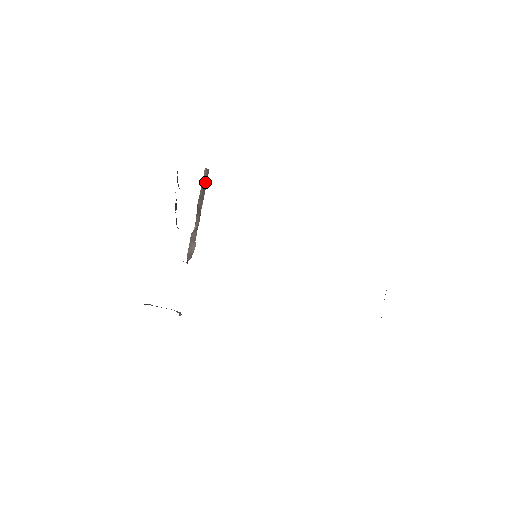
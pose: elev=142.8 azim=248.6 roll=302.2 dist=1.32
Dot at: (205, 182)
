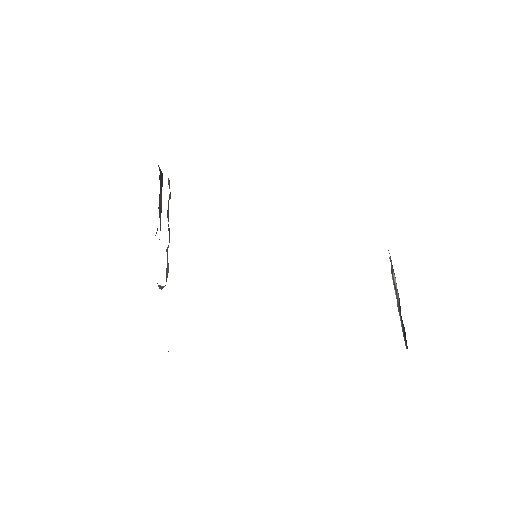
Dot at: (170, 192)
